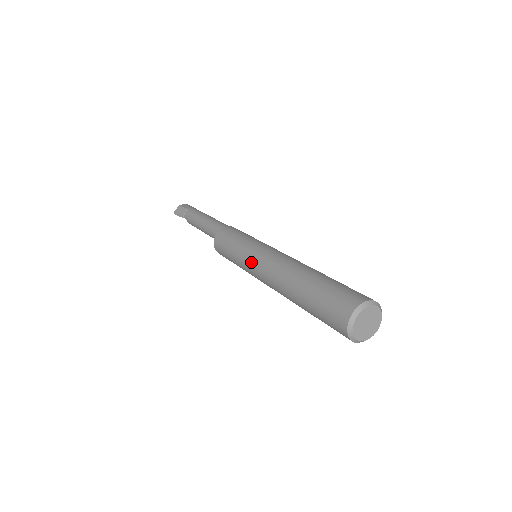
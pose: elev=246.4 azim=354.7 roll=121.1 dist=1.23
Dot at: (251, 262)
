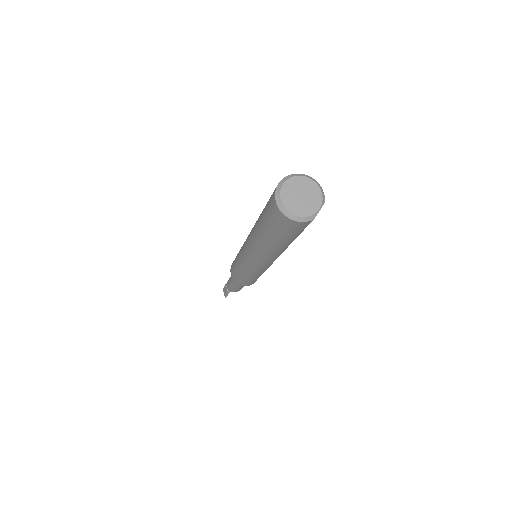
Dot at: (245, 262)
